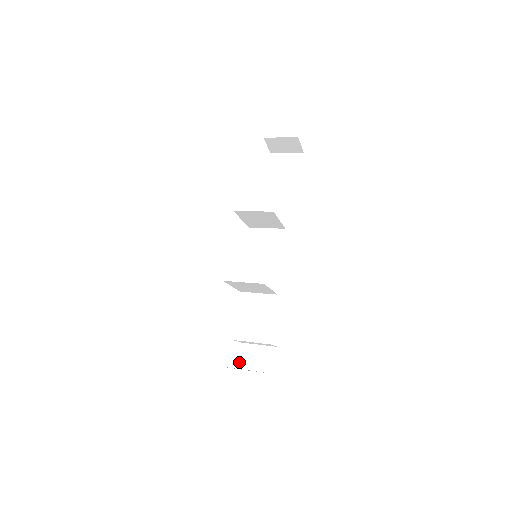
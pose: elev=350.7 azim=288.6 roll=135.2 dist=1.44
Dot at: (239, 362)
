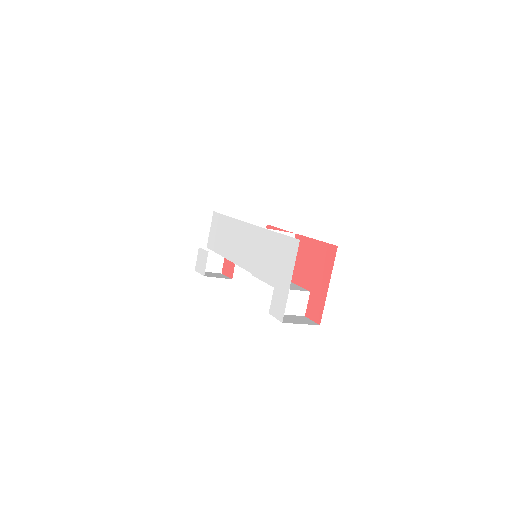
Dot at: (280, 320)
